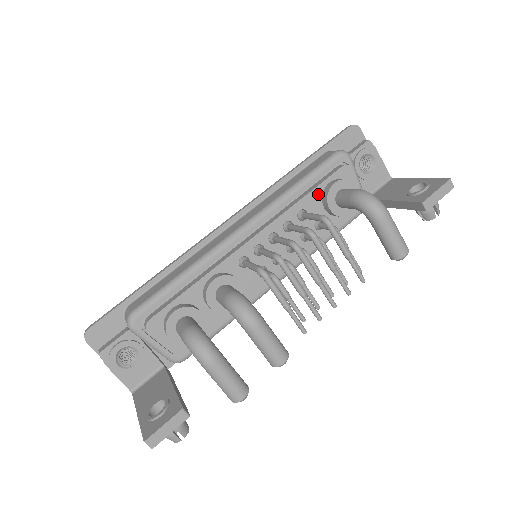
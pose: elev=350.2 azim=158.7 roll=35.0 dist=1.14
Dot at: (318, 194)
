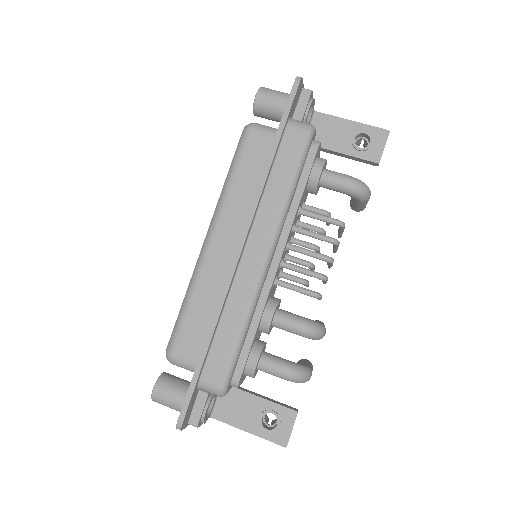
Dot at: (306, 185)
